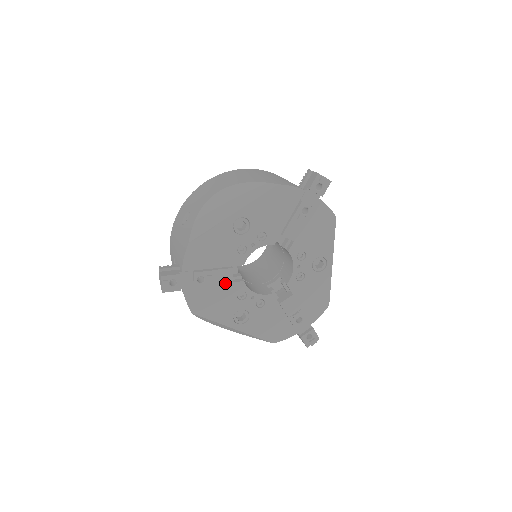
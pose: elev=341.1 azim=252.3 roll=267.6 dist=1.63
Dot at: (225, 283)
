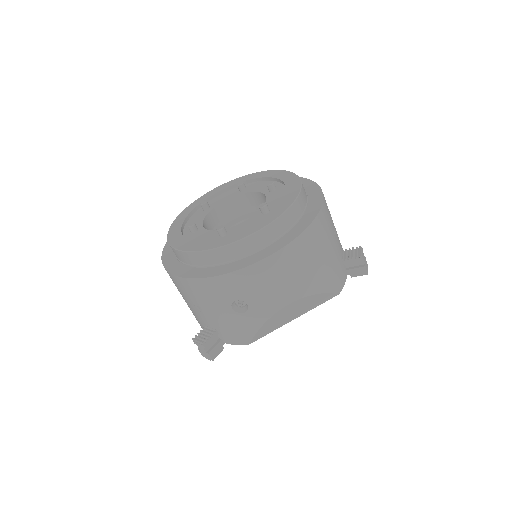
Dot at: occluded
